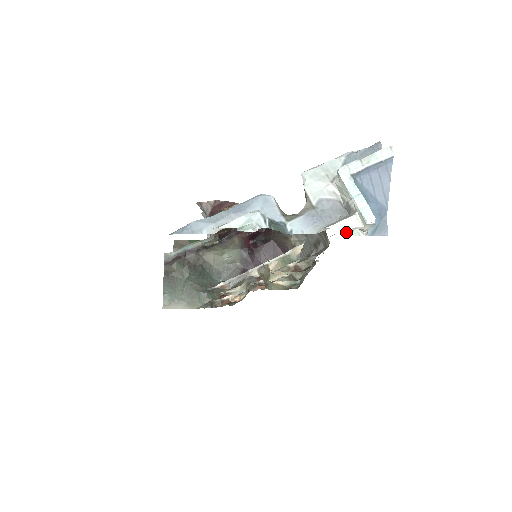
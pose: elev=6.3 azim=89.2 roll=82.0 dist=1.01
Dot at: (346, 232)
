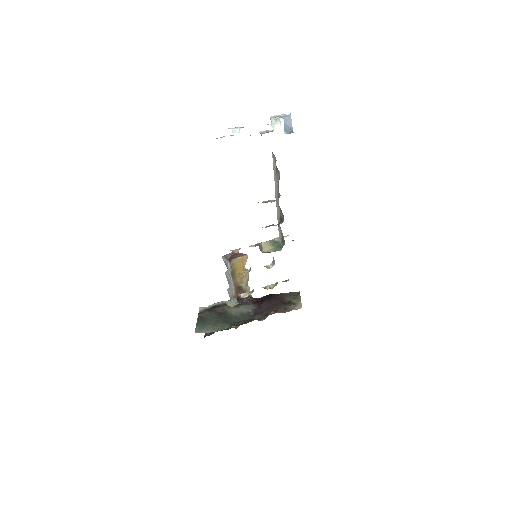
Dot at: (276, 132)
